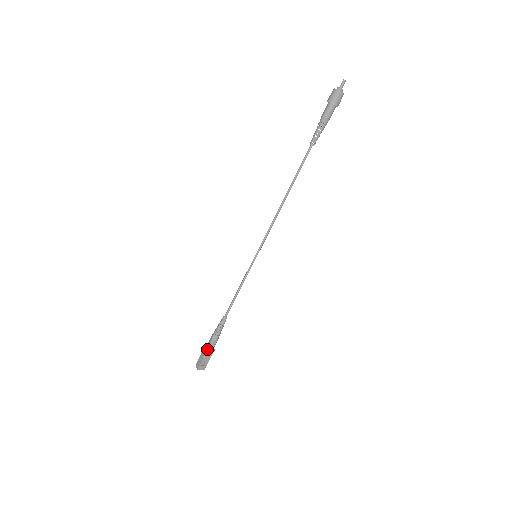
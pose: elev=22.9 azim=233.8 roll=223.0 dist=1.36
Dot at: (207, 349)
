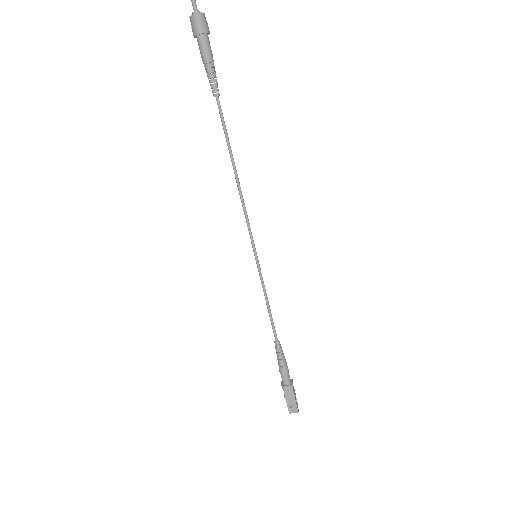
Dot at: occluded
